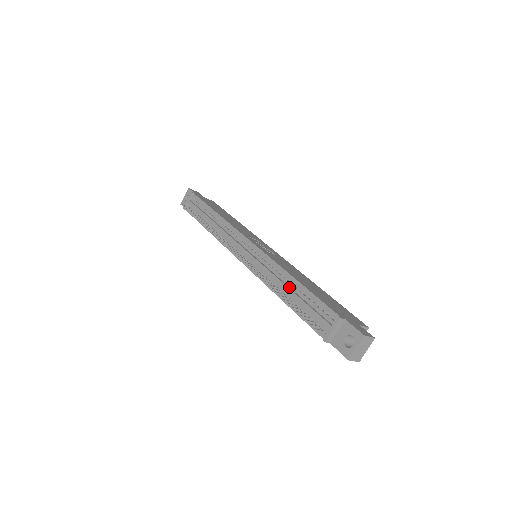
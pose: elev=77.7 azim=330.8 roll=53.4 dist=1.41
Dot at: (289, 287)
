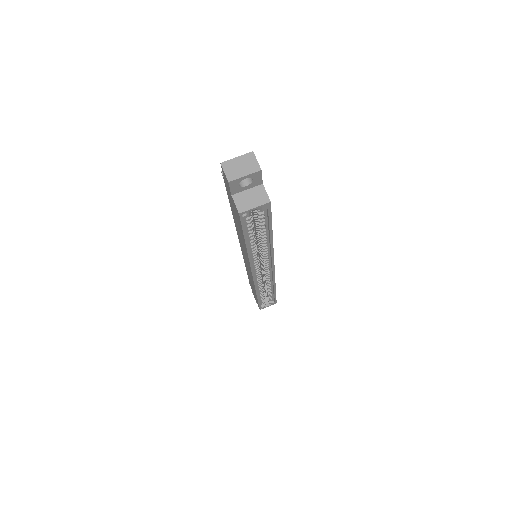
Dot at: occluded
